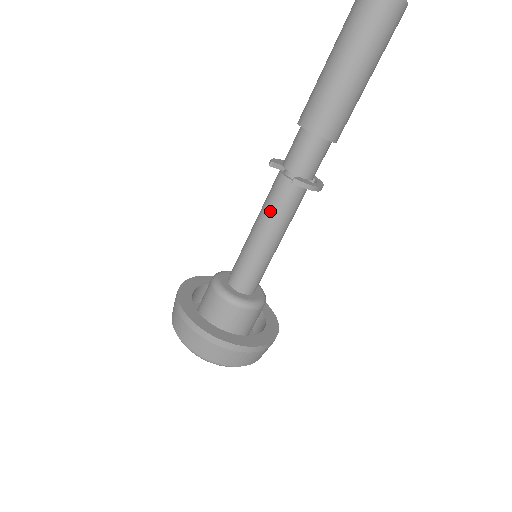
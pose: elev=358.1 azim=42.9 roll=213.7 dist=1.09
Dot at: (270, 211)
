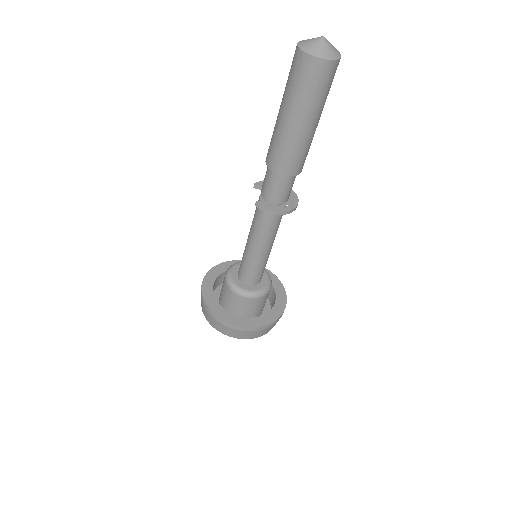
Dot at: (253, 223)
